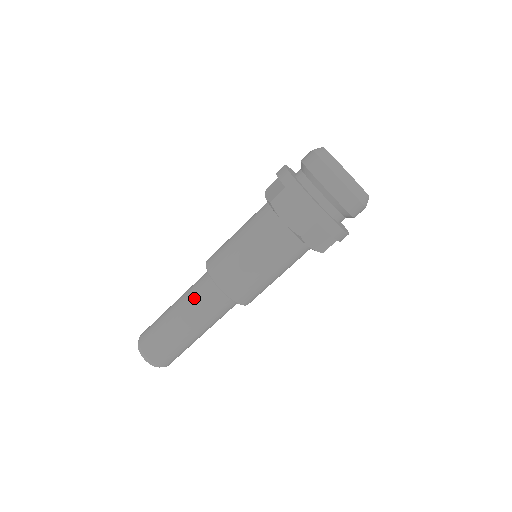
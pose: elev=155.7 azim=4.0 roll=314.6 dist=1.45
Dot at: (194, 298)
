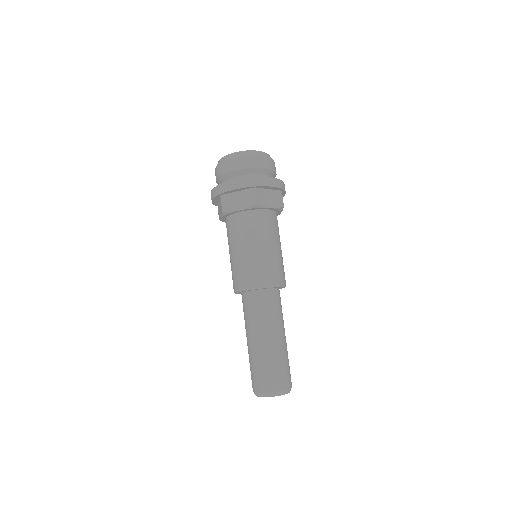
Dot at: (250, 317)
